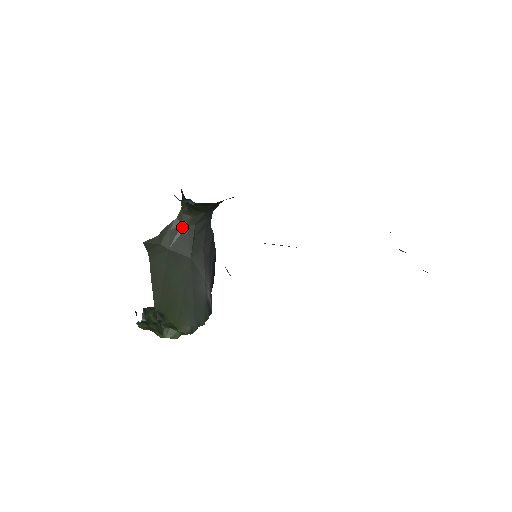
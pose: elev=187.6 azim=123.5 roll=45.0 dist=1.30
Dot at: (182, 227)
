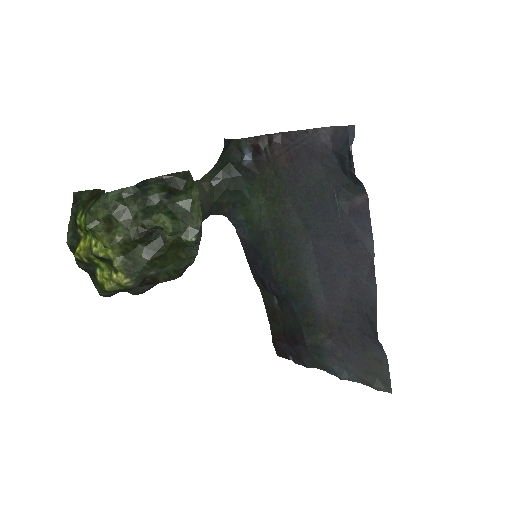
Dot at: occluded
